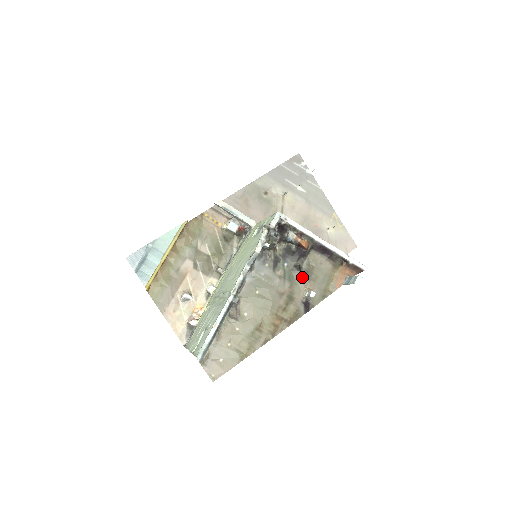
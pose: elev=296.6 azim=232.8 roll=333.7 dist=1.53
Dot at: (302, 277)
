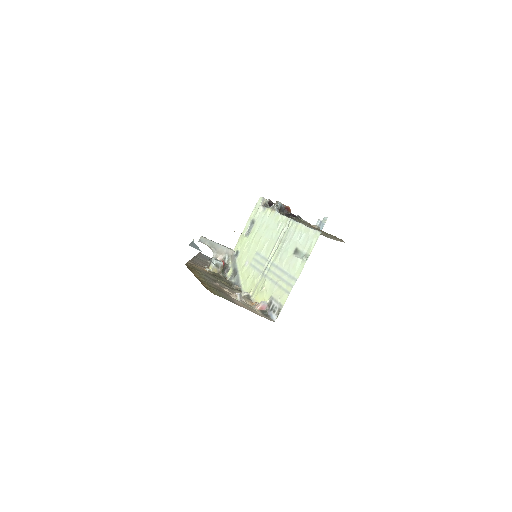
Dot at: (304, 222)
